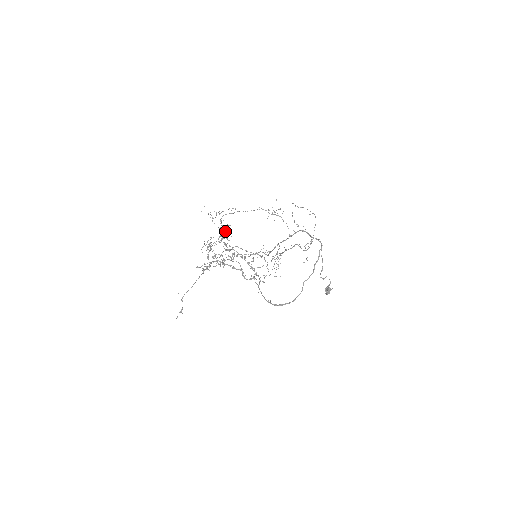
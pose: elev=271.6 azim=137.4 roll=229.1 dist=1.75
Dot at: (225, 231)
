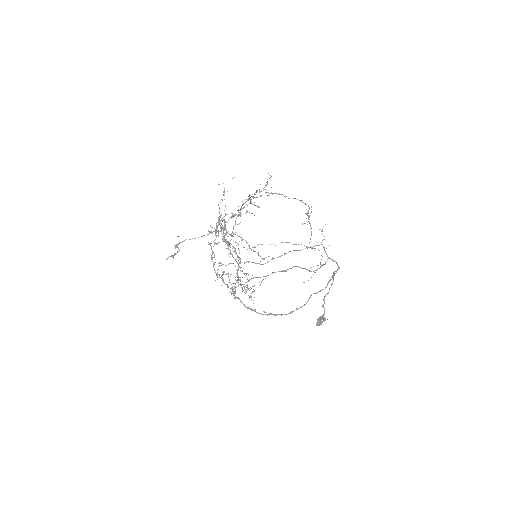
Dot at: (220, 223)
